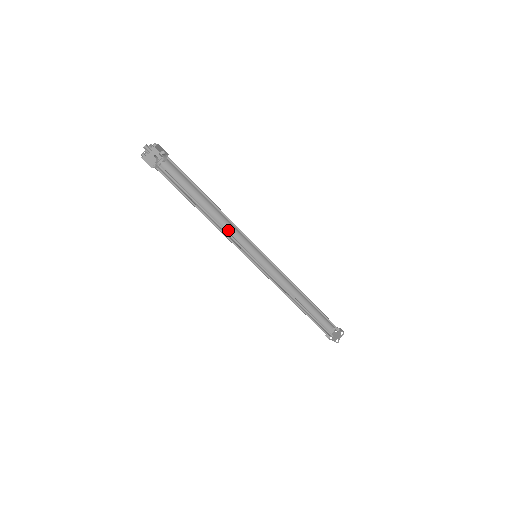
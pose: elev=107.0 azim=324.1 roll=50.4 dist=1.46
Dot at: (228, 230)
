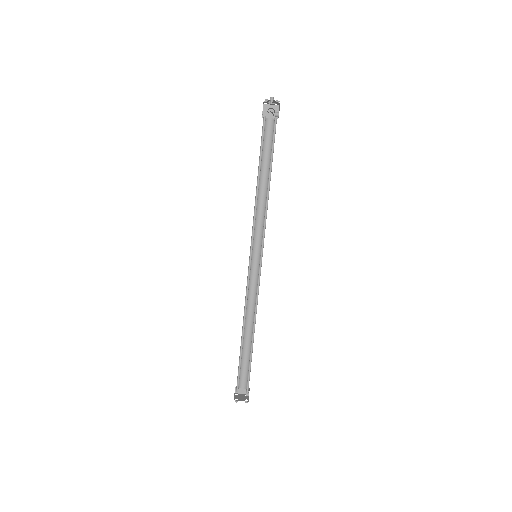
Dot at: (260, 216)
